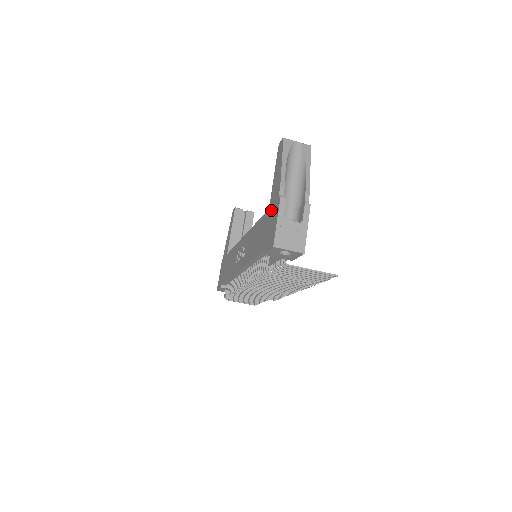
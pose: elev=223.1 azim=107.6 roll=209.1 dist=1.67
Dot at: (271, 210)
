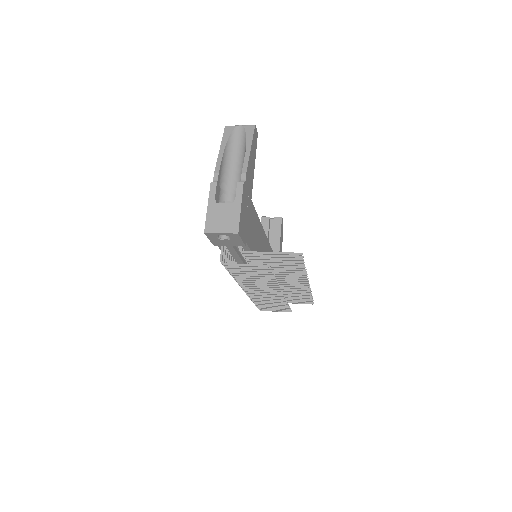
Dot at: occluded
